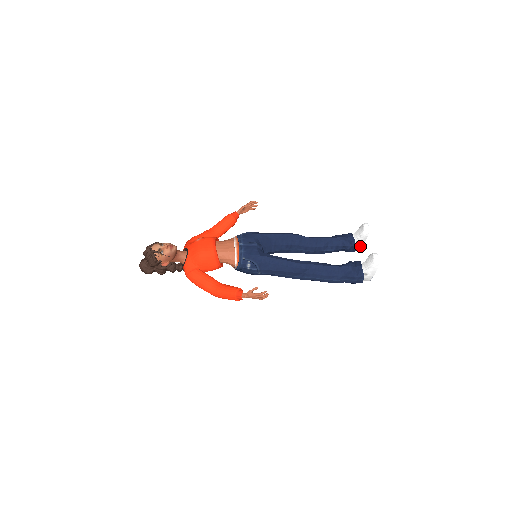
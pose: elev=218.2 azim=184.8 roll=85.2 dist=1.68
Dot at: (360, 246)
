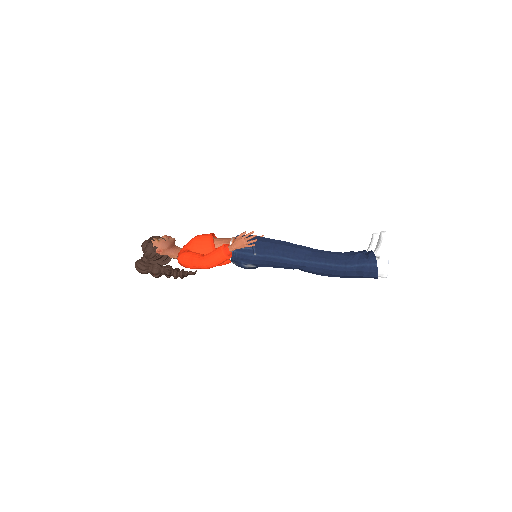
Dot at: occluded
